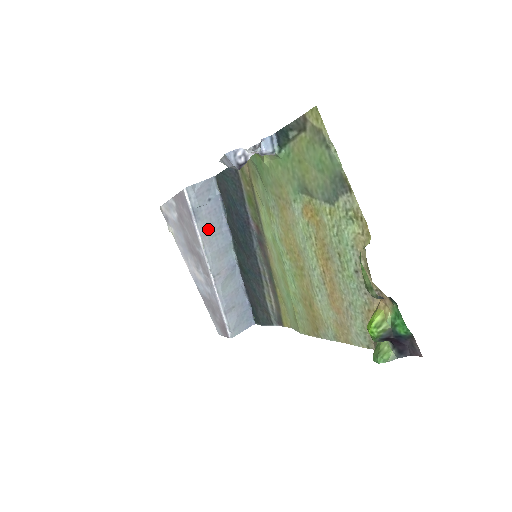
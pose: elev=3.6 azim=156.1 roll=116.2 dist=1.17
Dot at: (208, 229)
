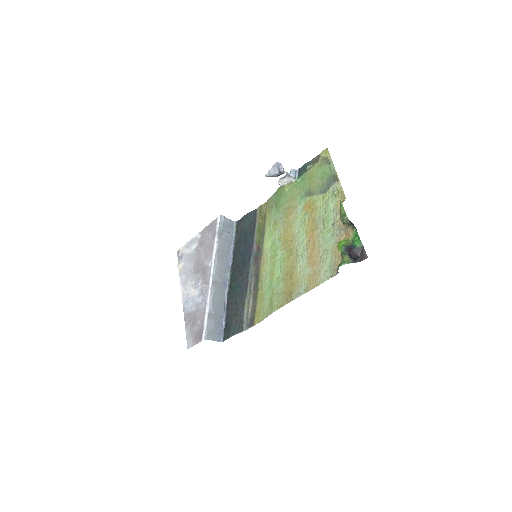
Dot at: (222, 248)
